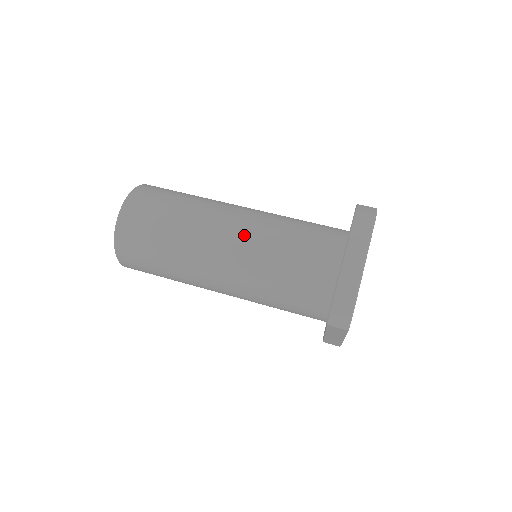
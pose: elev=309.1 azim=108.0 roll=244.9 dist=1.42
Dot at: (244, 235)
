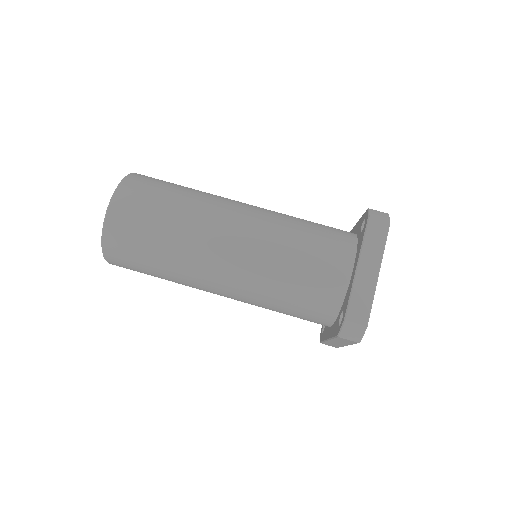
Dot at: (250, 238)
